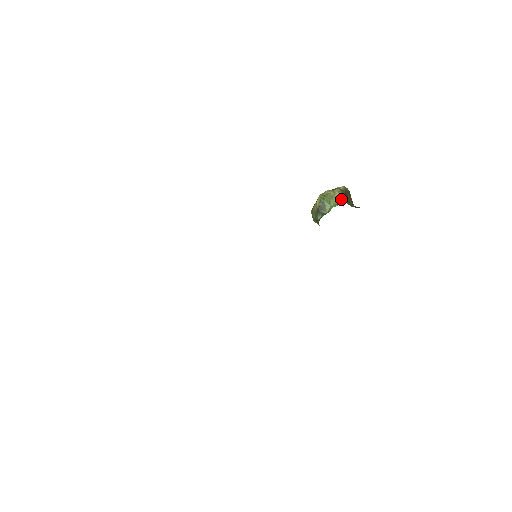
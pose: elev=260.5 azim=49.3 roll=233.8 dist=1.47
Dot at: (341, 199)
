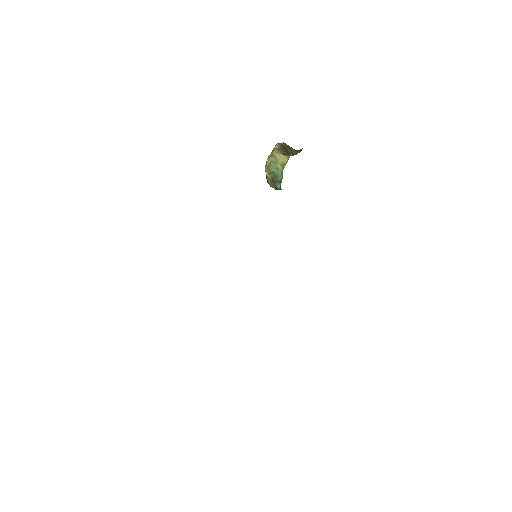
Dot at: (283, 157)
